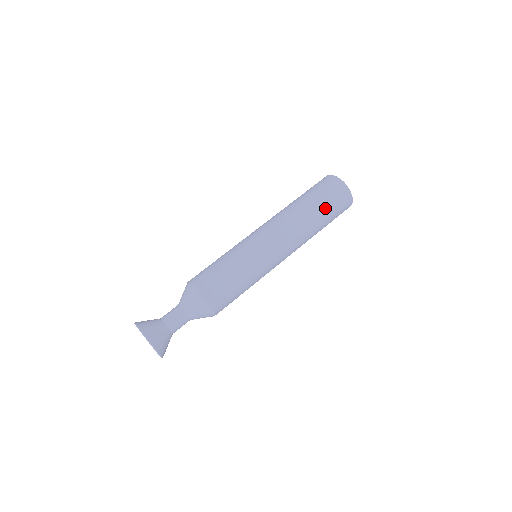
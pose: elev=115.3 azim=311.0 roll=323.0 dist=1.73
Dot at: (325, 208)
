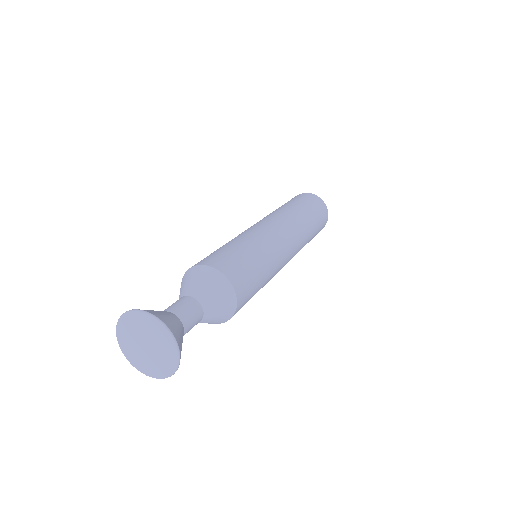
Dot at: (300, 203)
